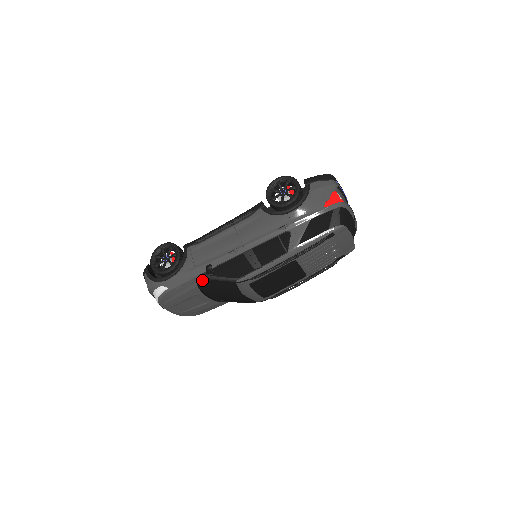
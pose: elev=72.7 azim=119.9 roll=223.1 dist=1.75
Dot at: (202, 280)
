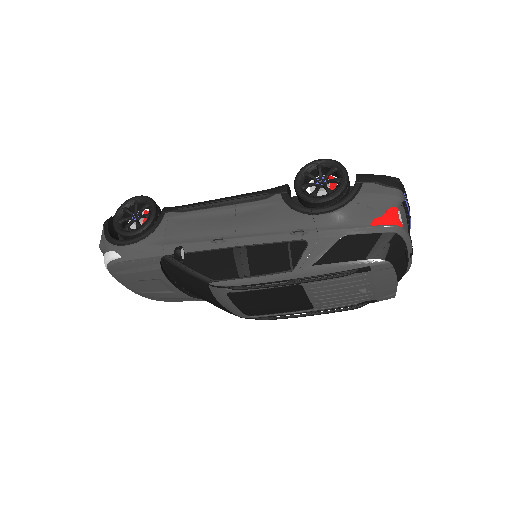
Dot at: (168, 263)
